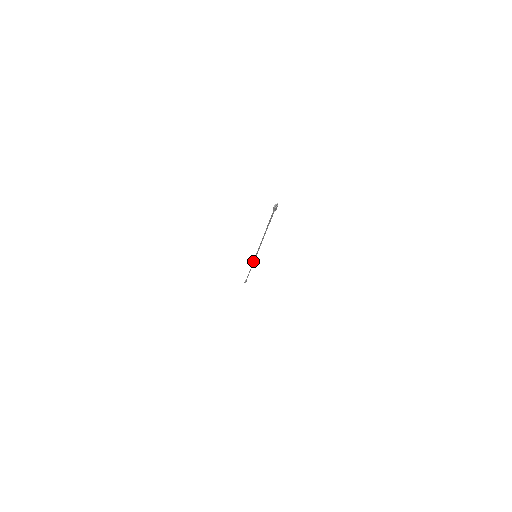
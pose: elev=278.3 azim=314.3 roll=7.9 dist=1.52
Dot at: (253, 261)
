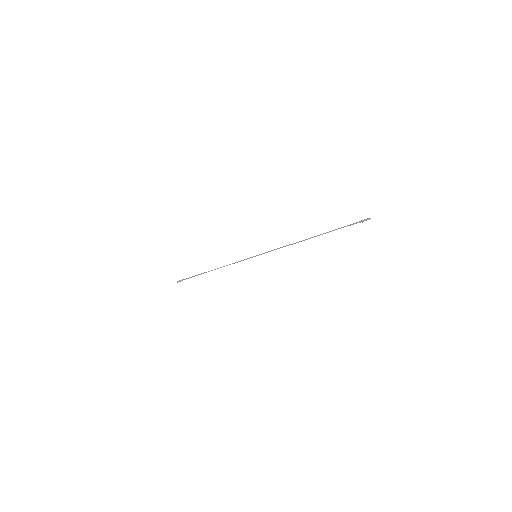
Dot at: (241, 260)
